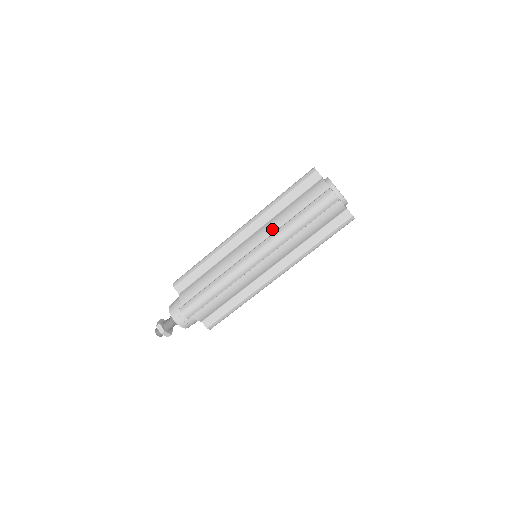
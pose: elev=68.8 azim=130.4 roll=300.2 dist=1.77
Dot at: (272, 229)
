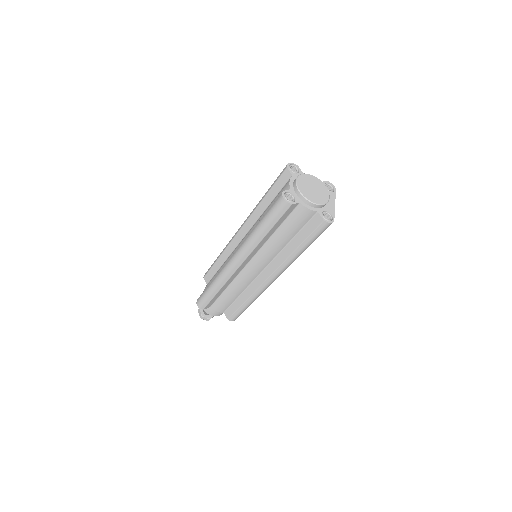
Dot at: occluded
